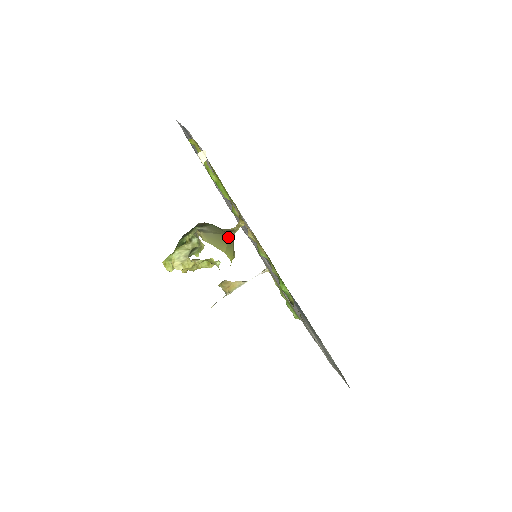
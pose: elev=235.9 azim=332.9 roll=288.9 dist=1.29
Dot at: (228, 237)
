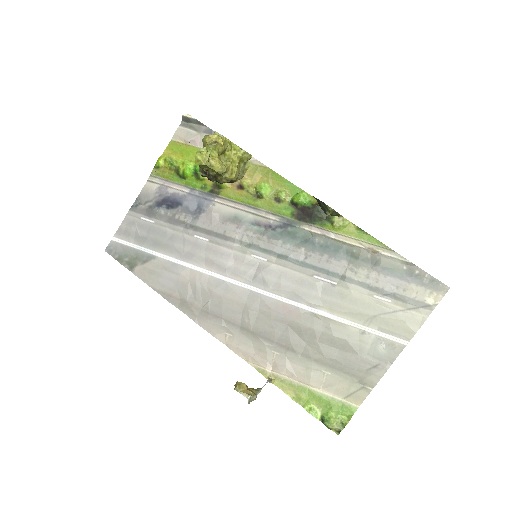
Dot at: occluded
